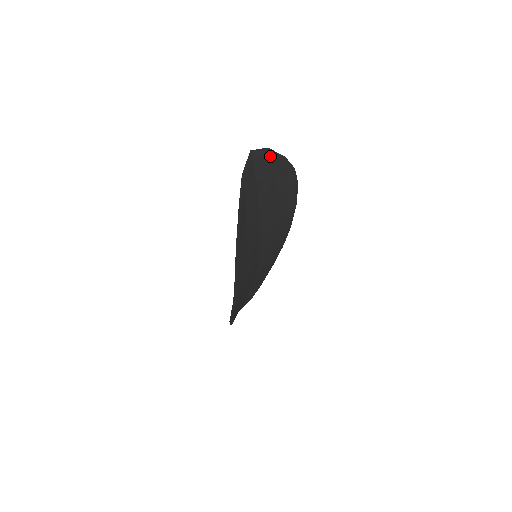
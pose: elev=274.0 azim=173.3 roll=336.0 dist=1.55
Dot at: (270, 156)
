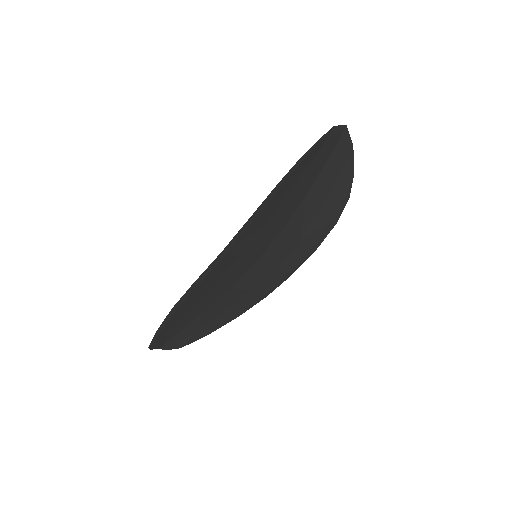
Dot at: (349, 155)
